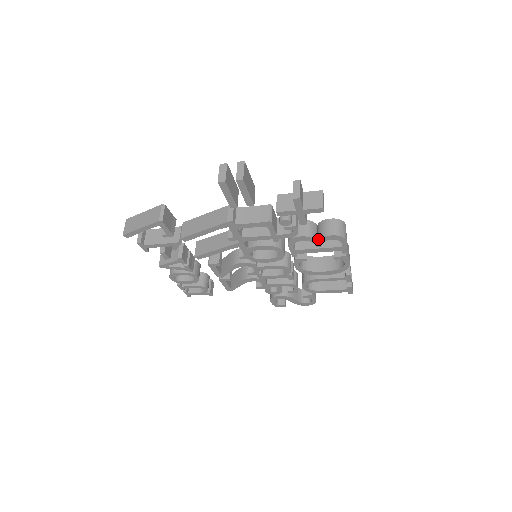
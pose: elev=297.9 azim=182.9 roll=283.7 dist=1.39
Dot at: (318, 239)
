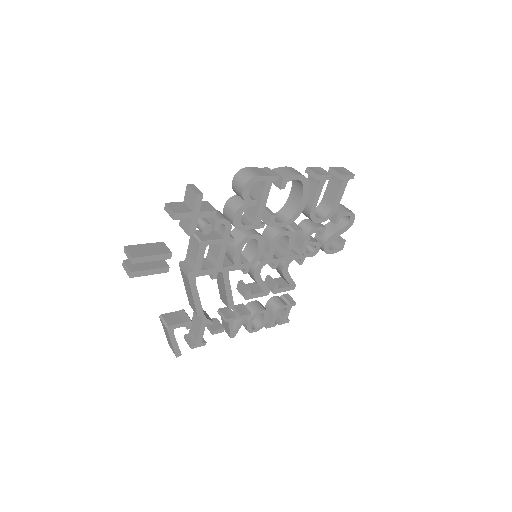
Dot at: (245, 202)
